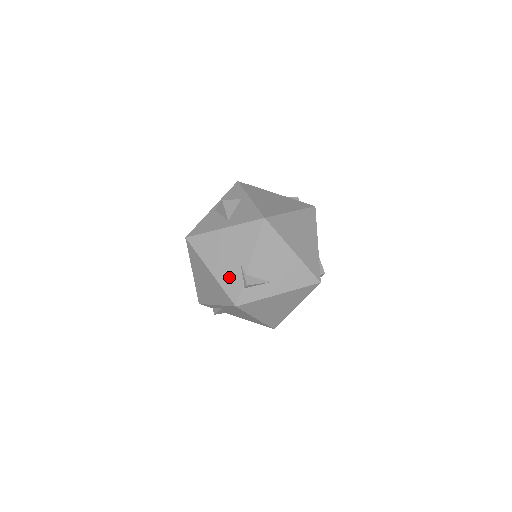
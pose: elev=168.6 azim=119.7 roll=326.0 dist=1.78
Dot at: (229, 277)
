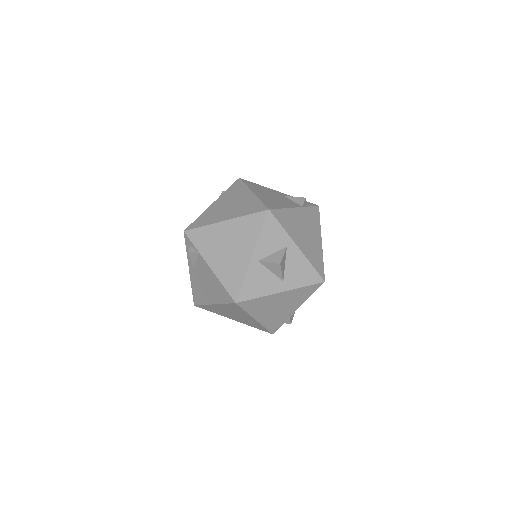
Dot at: (274, 320)
